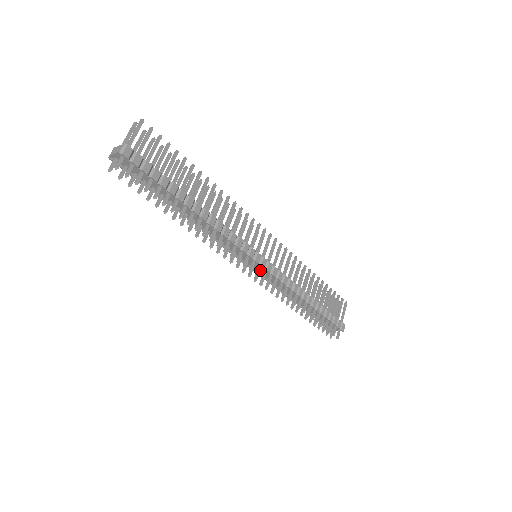
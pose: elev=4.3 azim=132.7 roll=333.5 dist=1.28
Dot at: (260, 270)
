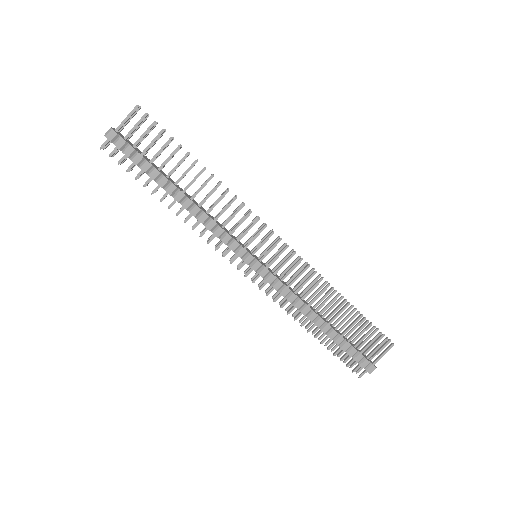
Dot at: occluded
